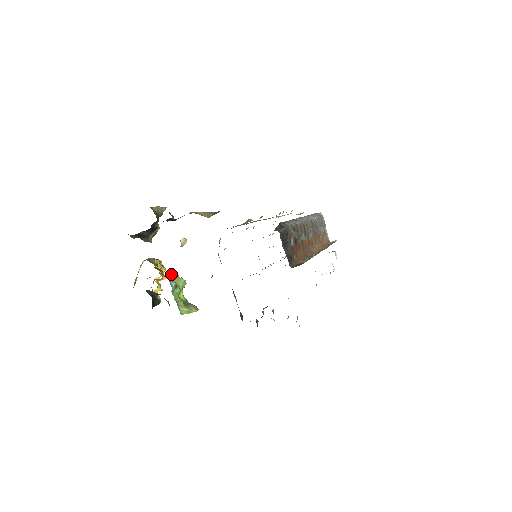
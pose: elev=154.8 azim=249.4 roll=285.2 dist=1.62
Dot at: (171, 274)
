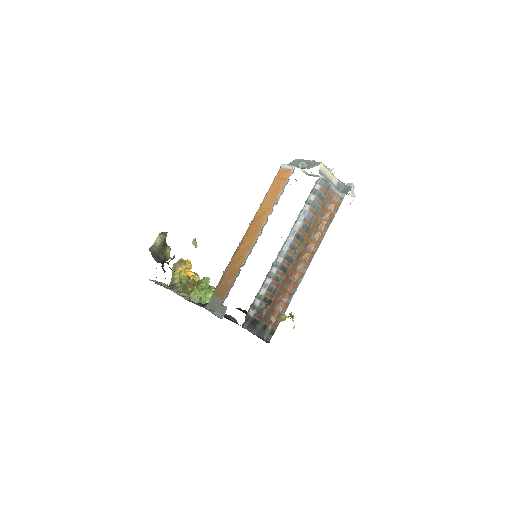
Dot at: (193, 293)
